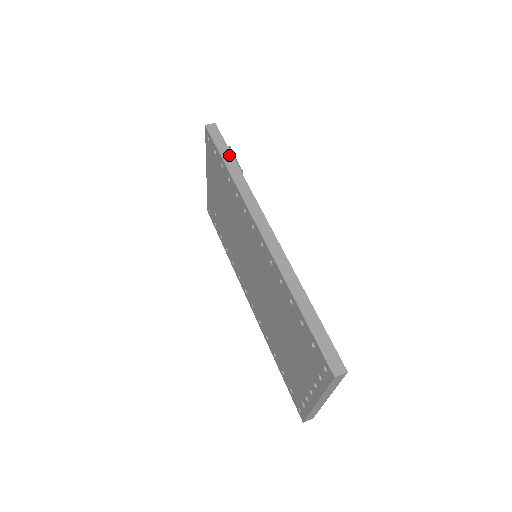
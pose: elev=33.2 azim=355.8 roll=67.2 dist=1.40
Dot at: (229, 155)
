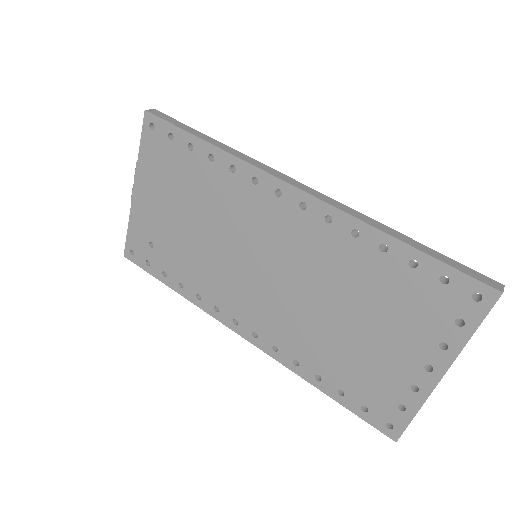
Dot at: (198, 132)
